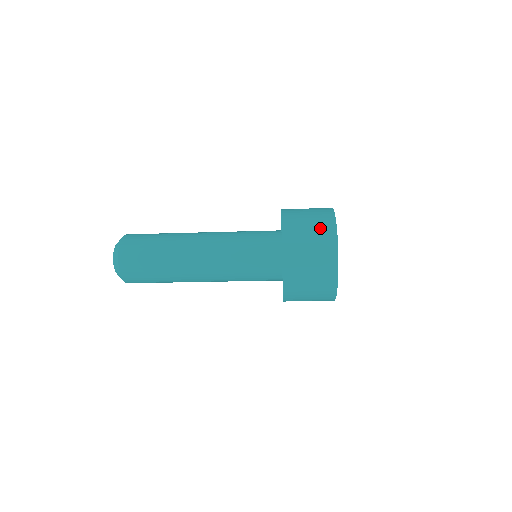
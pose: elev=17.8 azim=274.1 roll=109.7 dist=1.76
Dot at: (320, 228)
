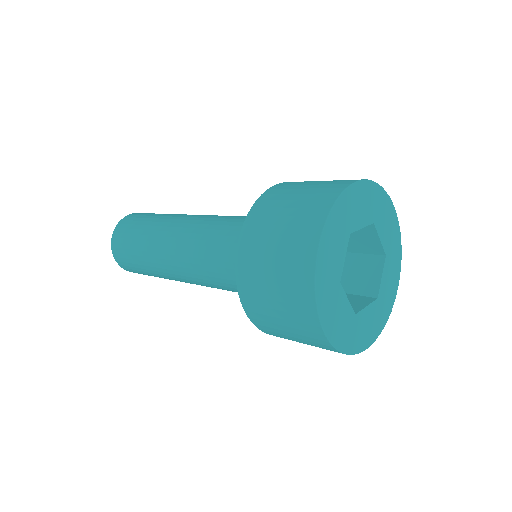
Dot at: (290, 252)
